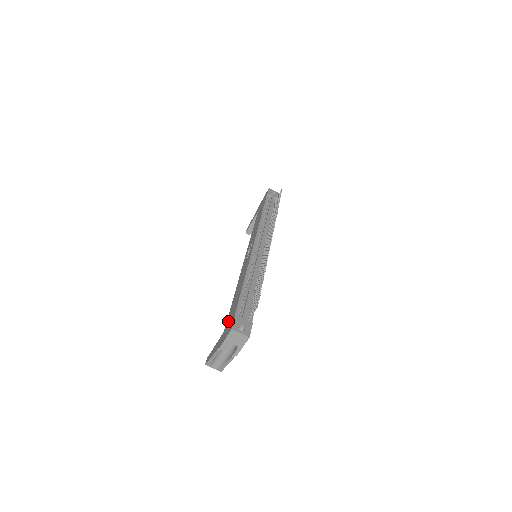
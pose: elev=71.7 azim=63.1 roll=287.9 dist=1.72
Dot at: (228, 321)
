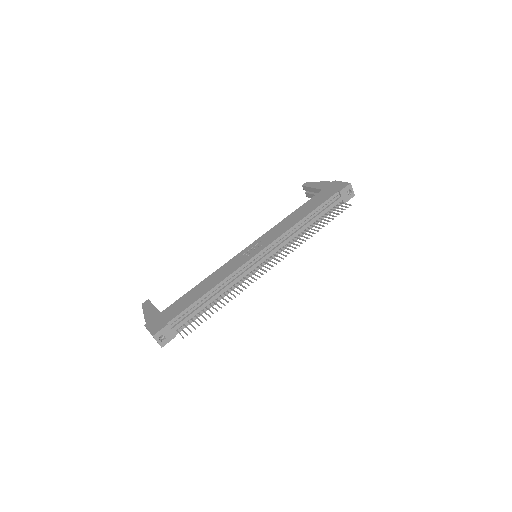
Dot at: (169, 310)
